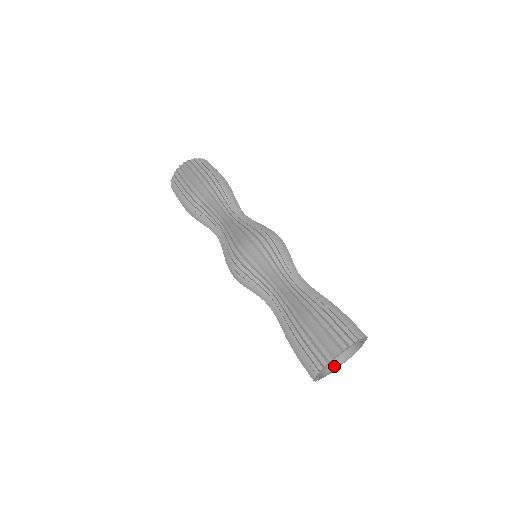
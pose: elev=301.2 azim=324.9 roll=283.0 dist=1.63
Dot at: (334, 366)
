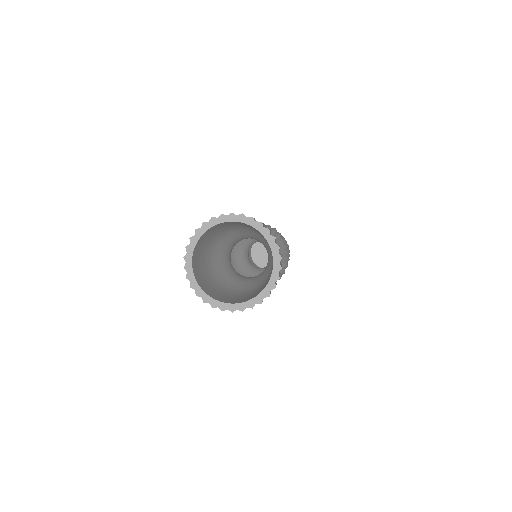
Dot at: (199, 282)
